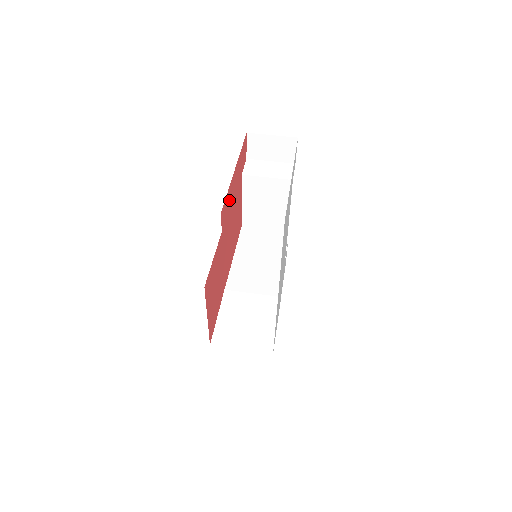
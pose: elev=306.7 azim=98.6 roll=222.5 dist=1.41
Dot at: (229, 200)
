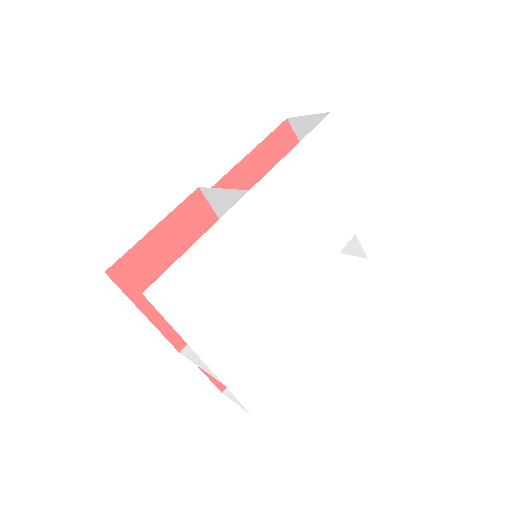
Dot at: occluded
